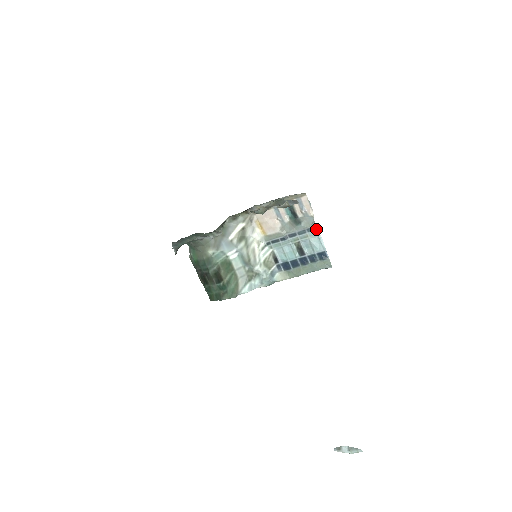
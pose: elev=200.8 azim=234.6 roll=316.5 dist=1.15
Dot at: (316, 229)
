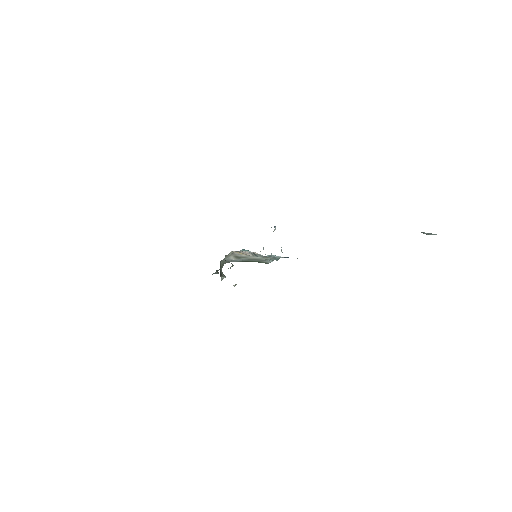
Dot at: occluded
